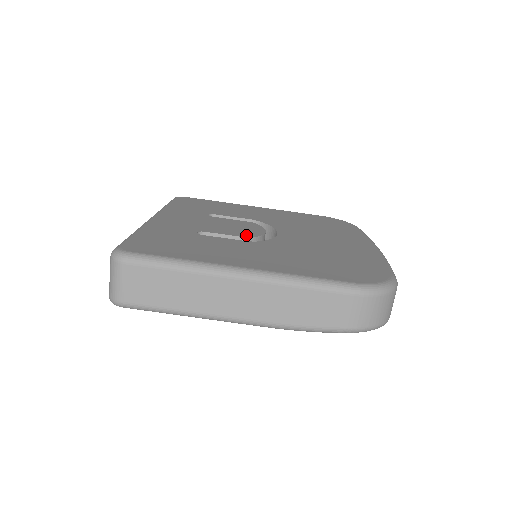
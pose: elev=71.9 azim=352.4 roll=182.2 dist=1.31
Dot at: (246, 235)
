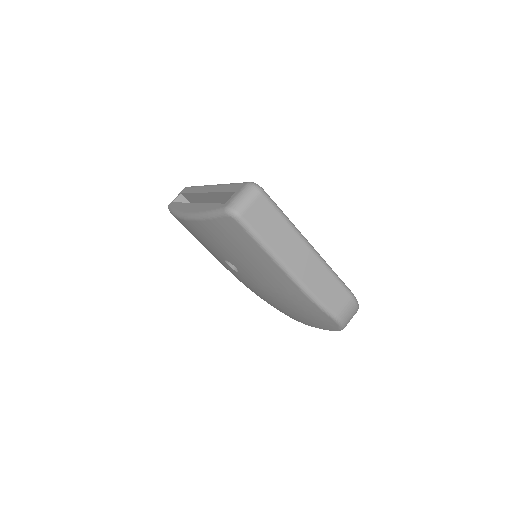
Dot at: occluded
